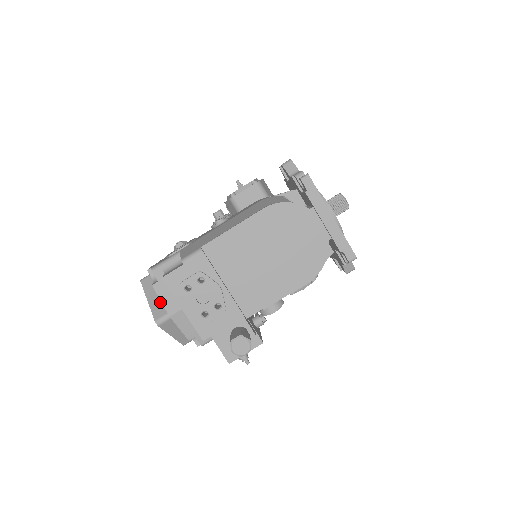
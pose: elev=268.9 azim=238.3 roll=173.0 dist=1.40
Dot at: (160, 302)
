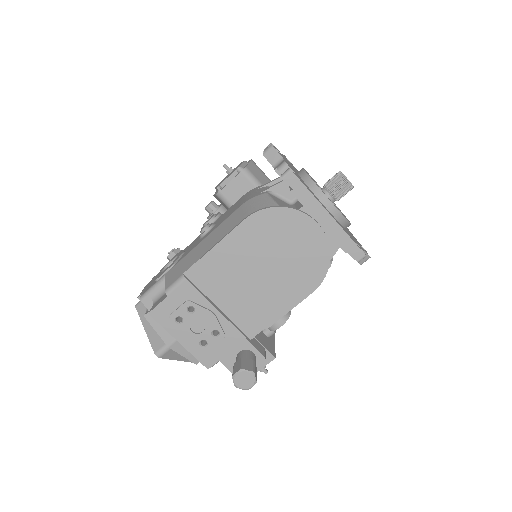
Dot at: occluded
